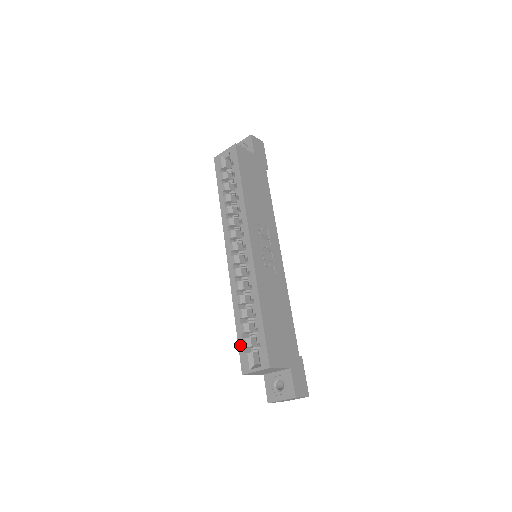
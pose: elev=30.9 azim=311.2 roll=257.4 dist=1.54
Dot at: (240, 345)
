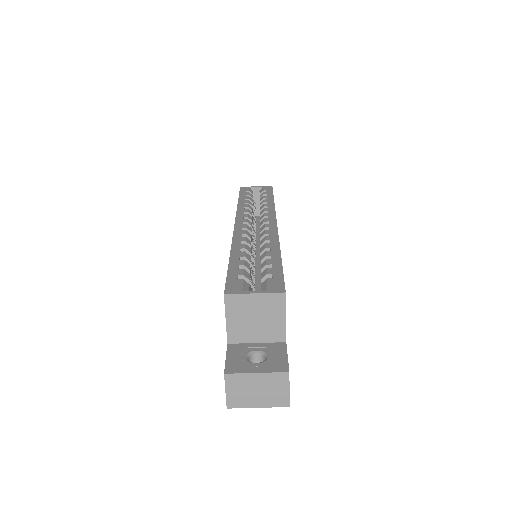
Dot at: (231, 272)
